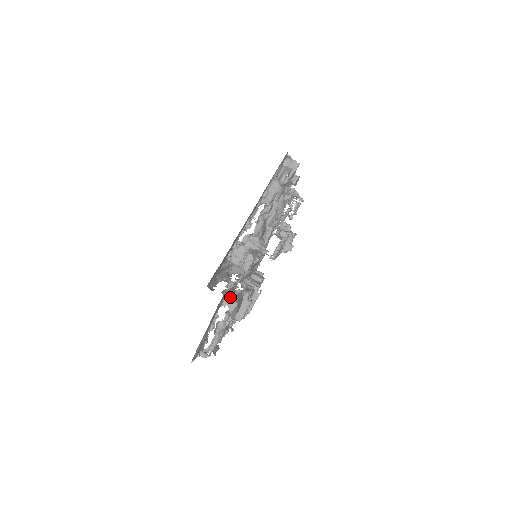
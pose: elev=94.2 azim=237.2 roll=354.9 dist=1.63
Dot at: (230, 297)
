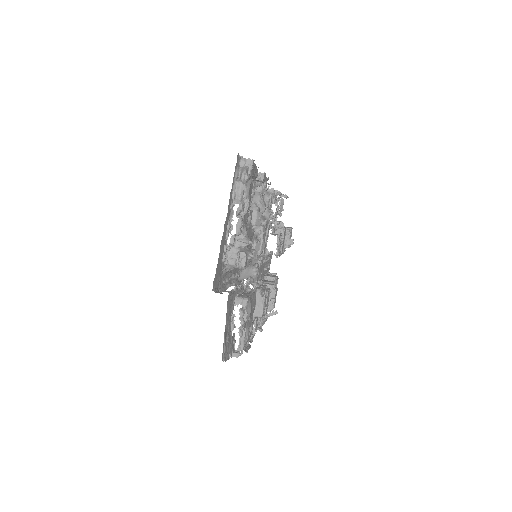
Dot at: (240, 296)
